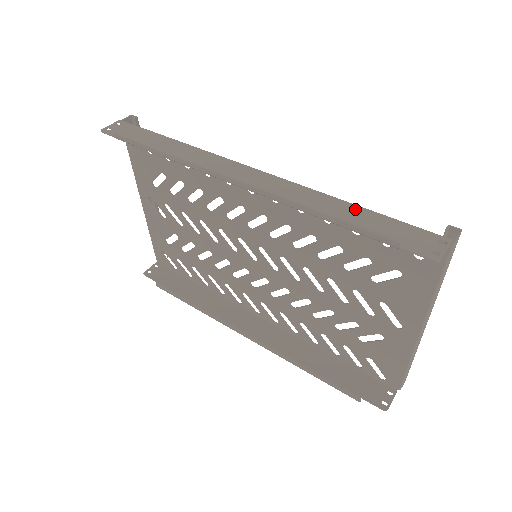
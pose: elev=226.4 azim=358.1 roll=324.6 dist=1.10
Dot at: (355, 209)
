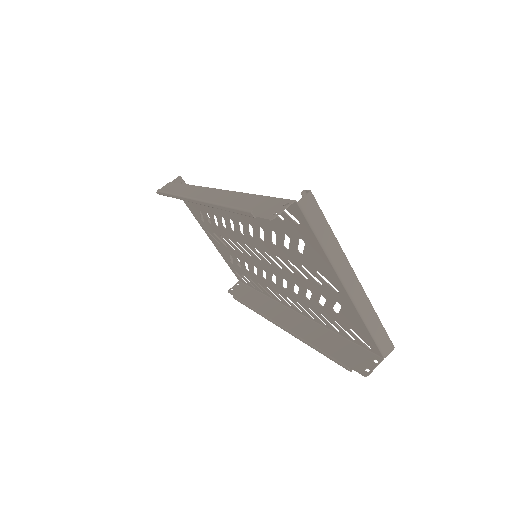
Dot at: (250, 197)
